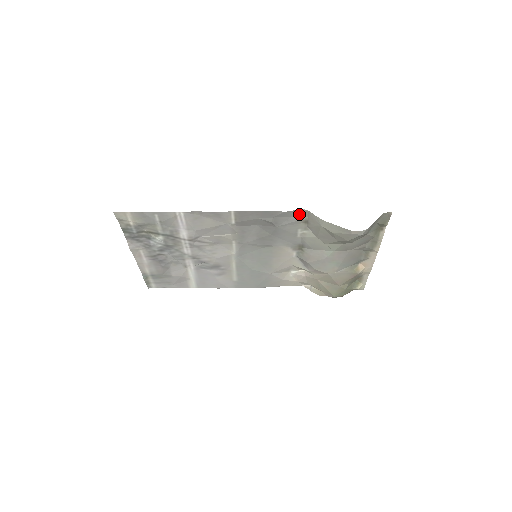
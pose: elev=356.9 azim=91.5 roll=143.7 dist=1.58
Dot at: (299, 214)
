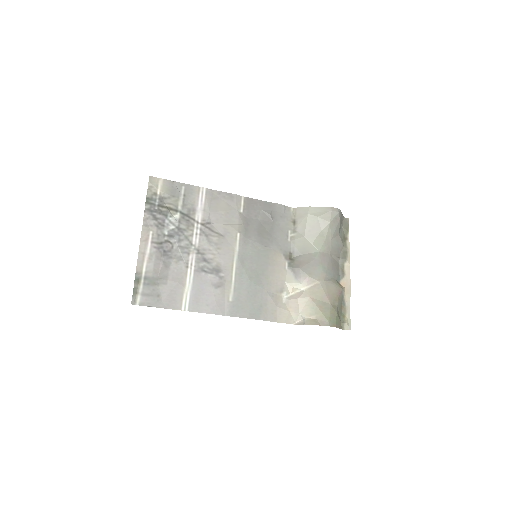
Dot at: (289, 212)
